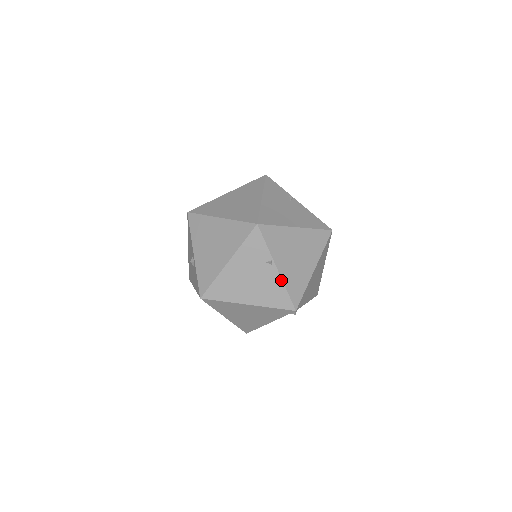
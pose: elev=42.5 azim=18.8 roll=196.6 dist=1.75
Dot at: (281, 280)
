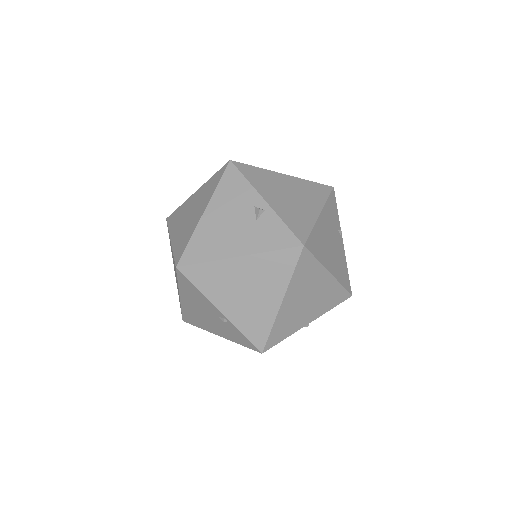
Dot at: occluded
